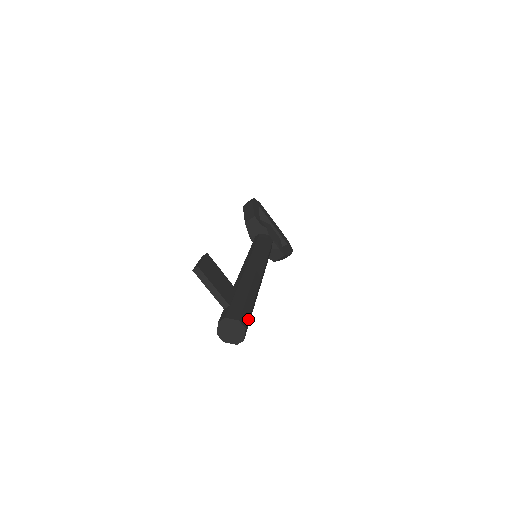
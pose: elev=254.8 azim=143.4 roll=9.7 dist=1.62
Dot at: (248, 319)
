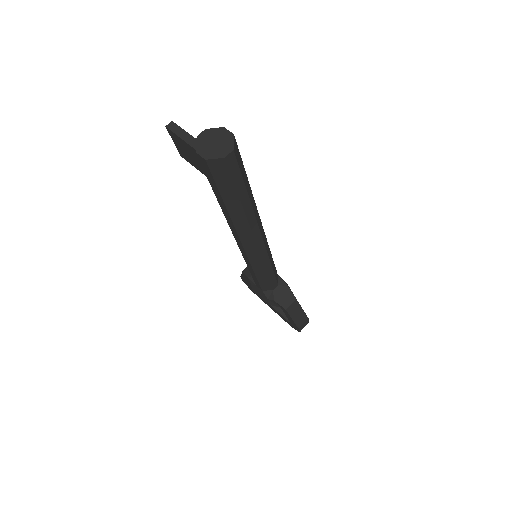
Dot at: (238, 150)
